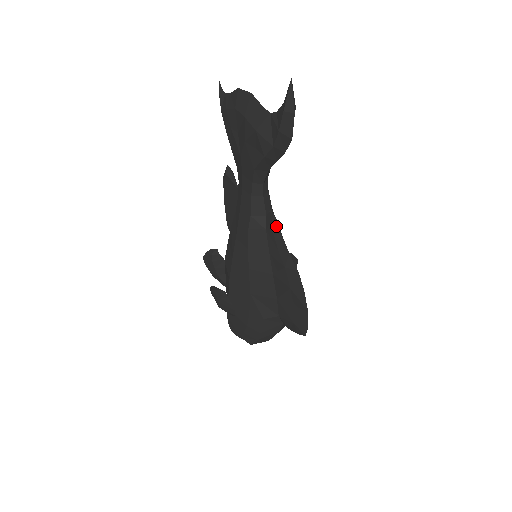
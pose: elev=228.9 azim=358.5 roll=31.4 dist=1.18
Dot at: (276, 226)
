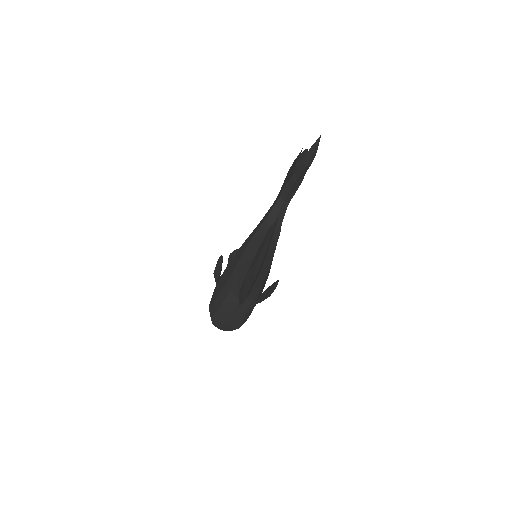
Dot at: (274, 225)
